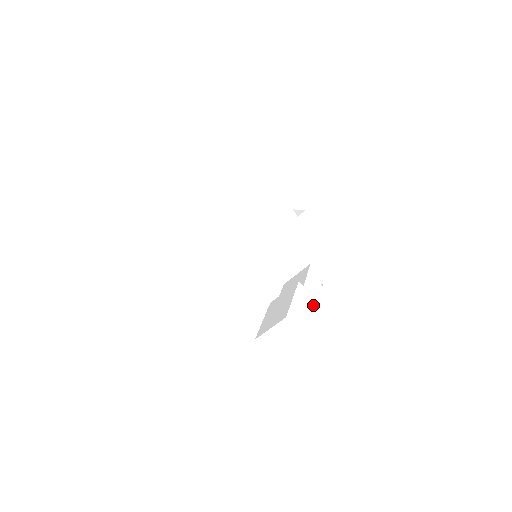
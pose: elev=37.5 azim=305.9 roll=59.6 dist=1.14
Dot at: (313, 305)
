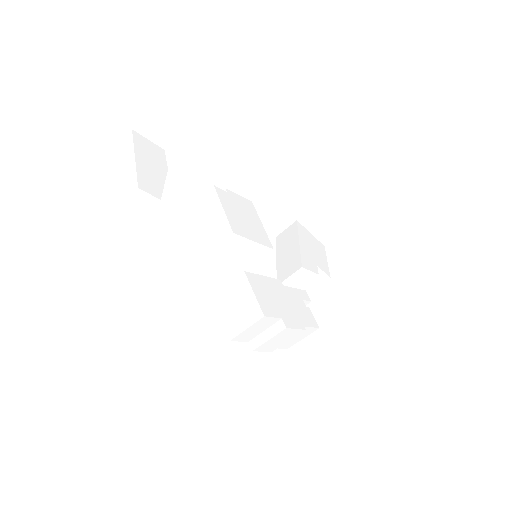
Dot at: (282, 298)
